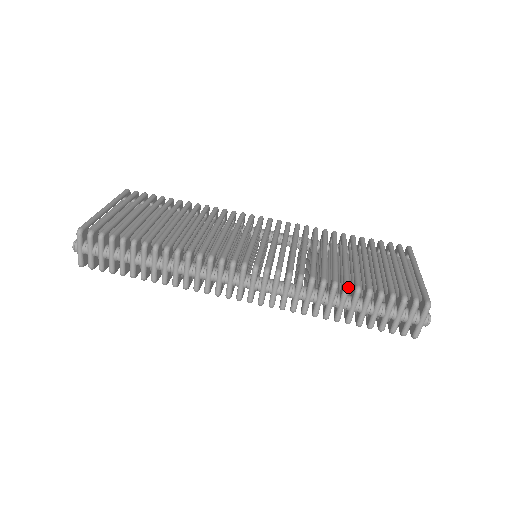
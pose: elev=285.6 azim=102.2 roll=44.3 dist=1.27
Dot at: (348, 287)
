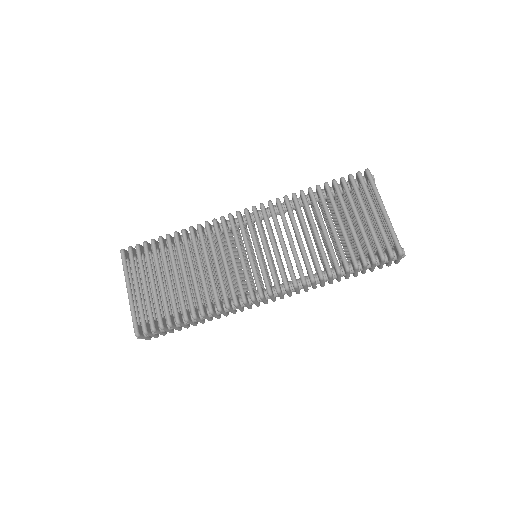
Dot at: (340, 272)
